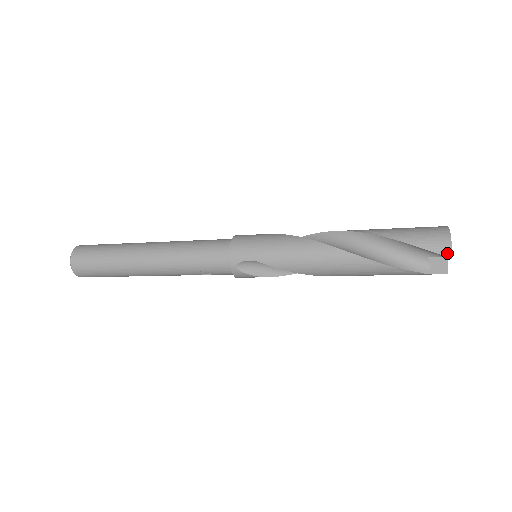
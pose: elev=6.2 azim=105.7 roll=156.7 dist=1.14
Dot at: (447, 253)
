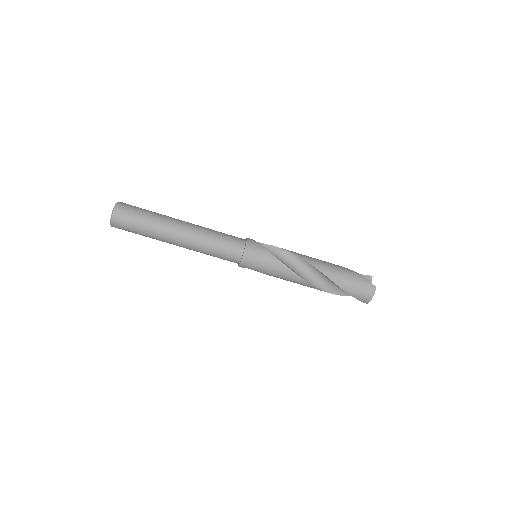
Dot at: (369, 276)
